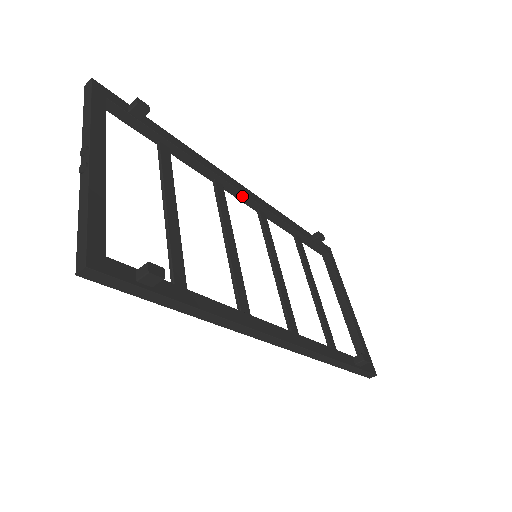
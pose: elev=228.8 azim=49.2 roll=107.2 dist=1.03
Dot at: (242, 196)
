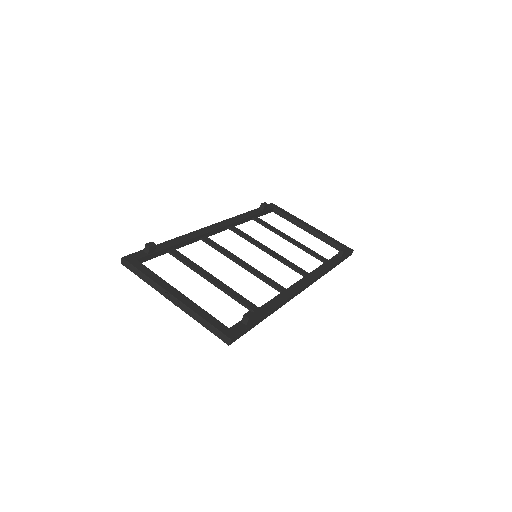
Dot at: (217, 231)
